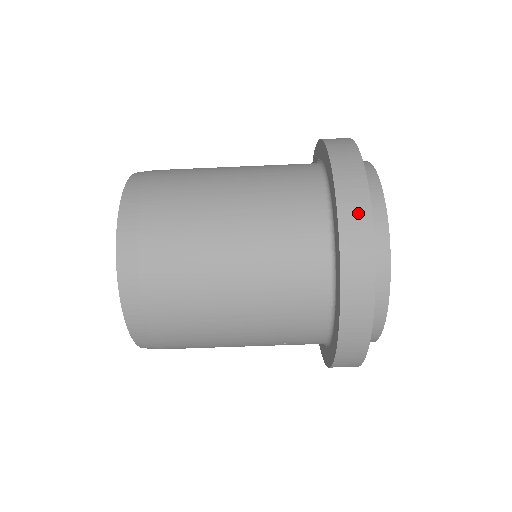
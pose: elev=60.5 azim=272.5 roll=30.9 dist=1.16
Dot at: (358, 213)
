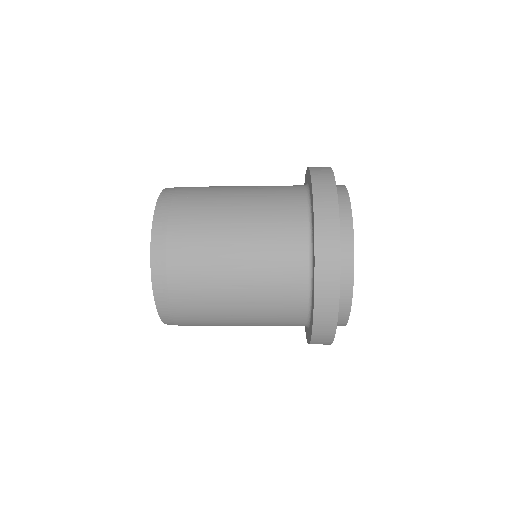
Dot at: (327, 328)
